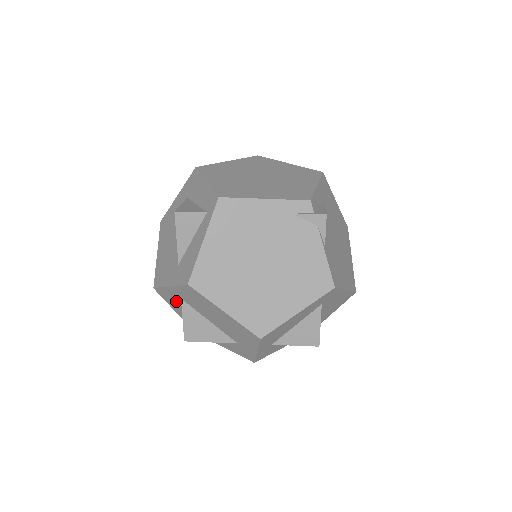
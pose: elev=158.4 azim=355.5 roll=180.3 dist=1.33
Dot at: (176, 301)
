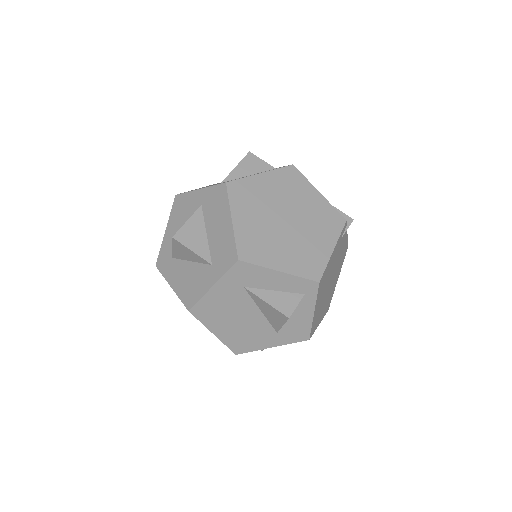
Dot at: occluded
